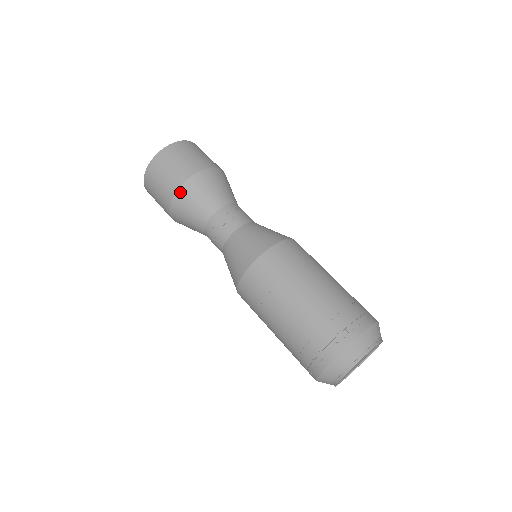
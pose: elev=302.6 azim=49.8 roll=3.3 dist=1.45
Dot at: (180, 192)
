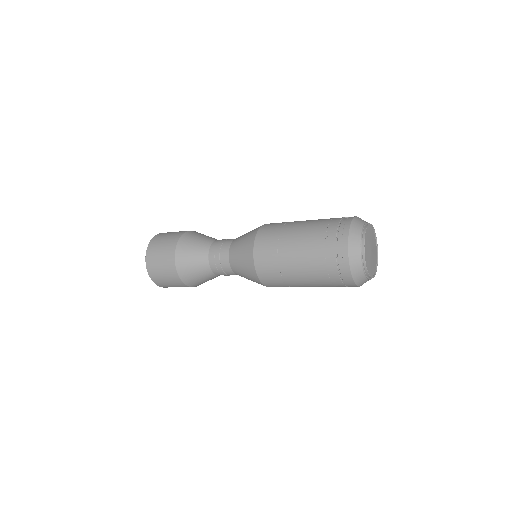
Dot at: (182, 239)
